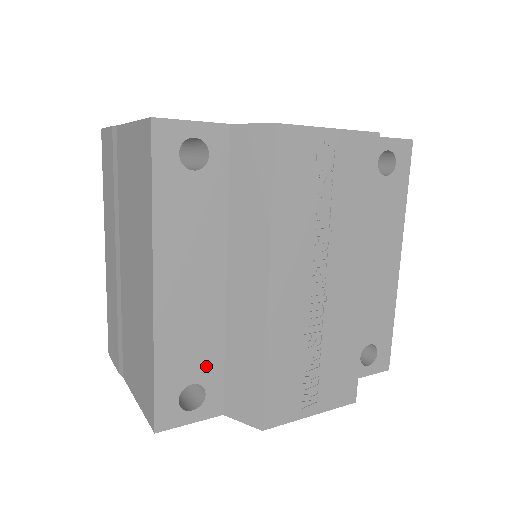
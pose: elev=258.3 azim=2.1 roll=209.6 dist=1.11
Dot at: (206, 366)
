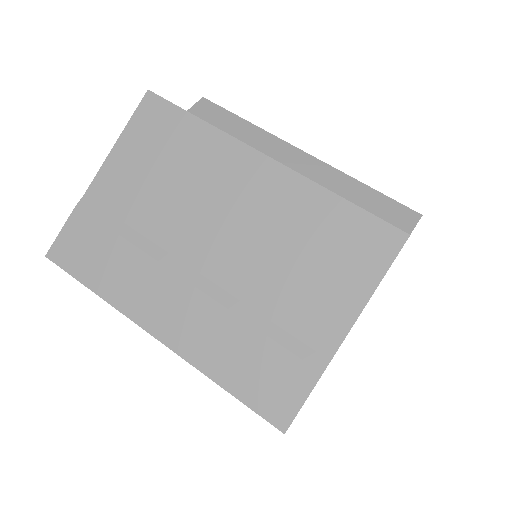
Dot at: occluded
